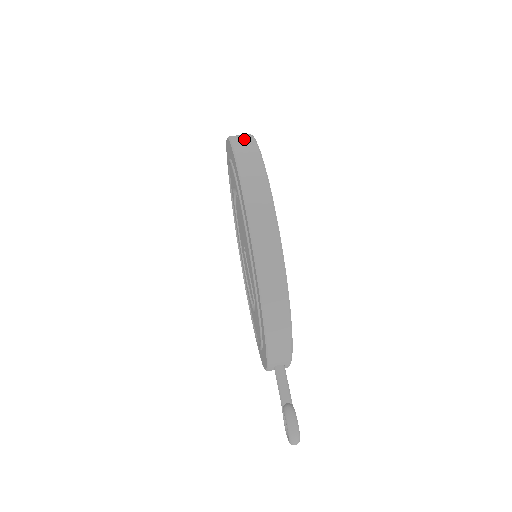
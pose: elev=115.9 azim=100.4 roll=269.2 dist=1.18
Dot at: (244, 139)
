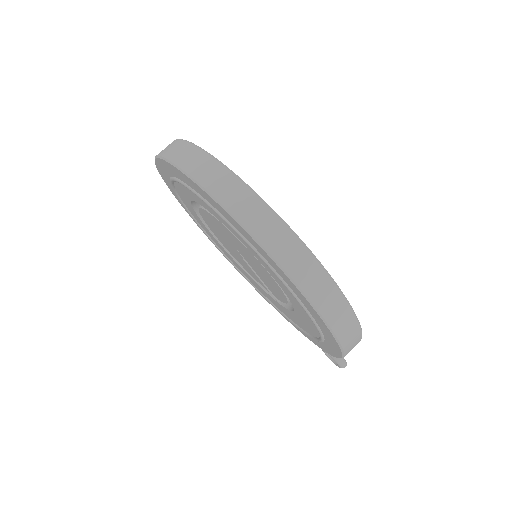
Dot at: (274, 232)
